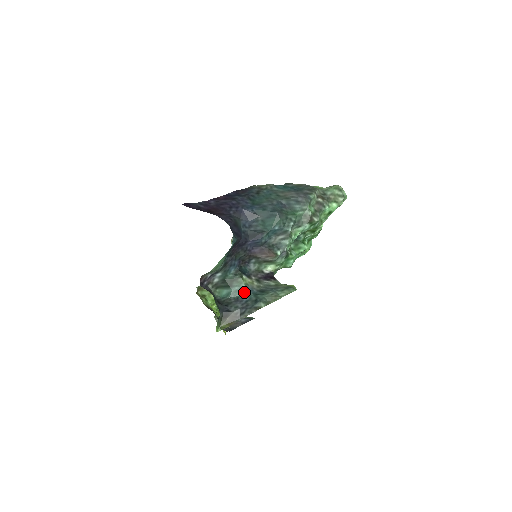
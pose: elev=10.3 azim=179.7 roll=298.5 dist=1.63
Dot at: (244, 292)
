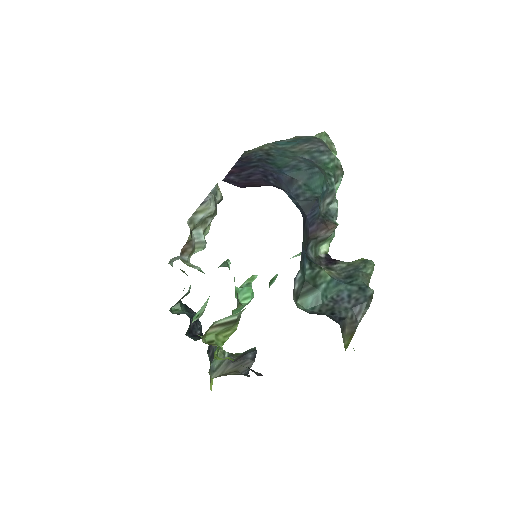
Dot at: (334, 287)
